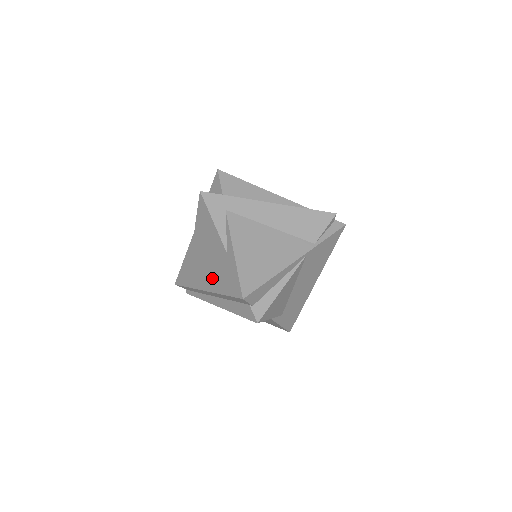
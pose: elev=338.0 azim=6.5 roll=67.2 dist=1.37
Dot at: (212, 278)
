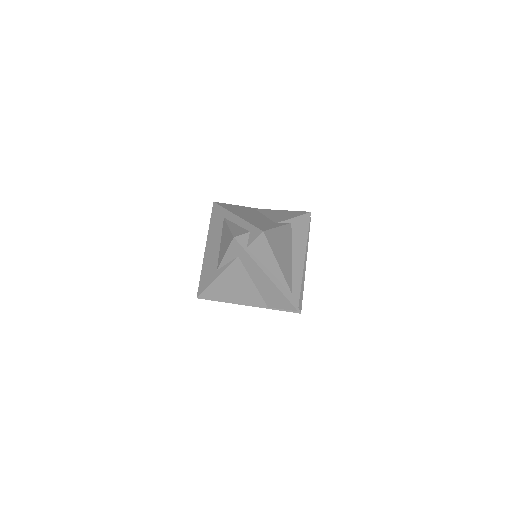
Dot at: (209, 256)
